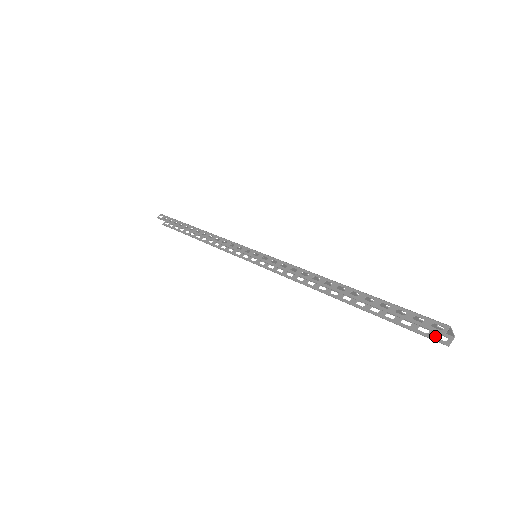
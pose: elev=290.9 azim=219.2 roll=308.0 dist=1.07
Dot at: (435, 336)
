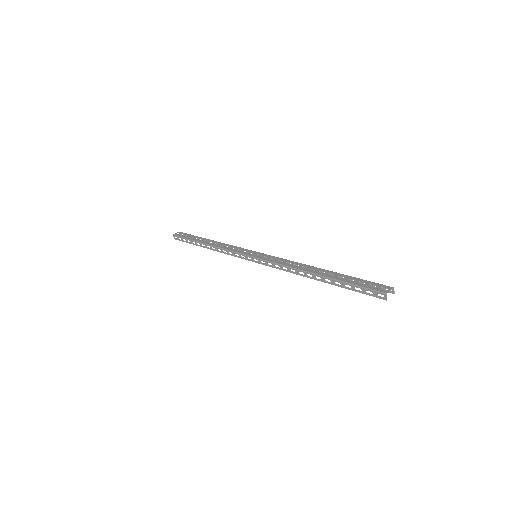
Dot at: (384, 289)
